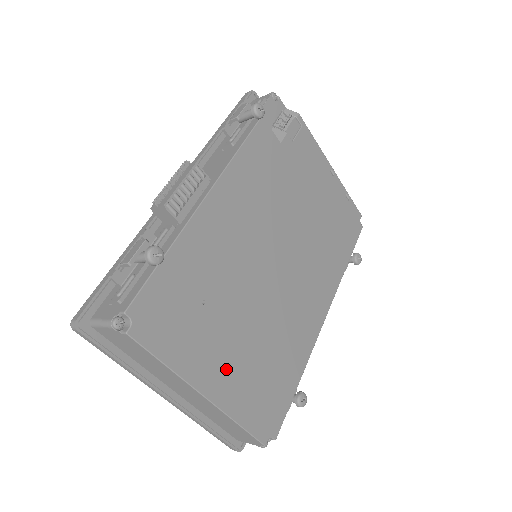
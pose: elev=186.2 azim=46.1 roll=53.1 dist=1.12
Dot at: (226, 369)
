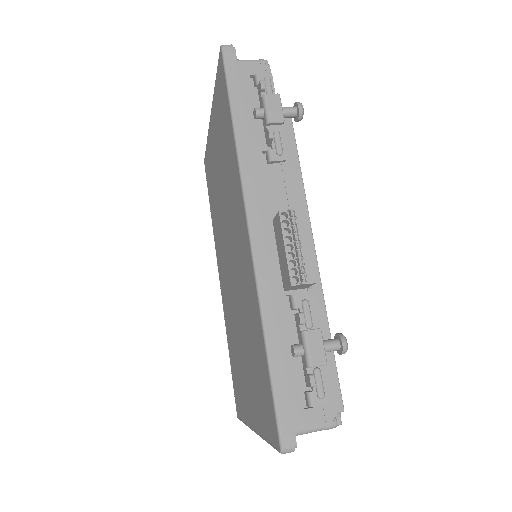
Dot at: occluded
